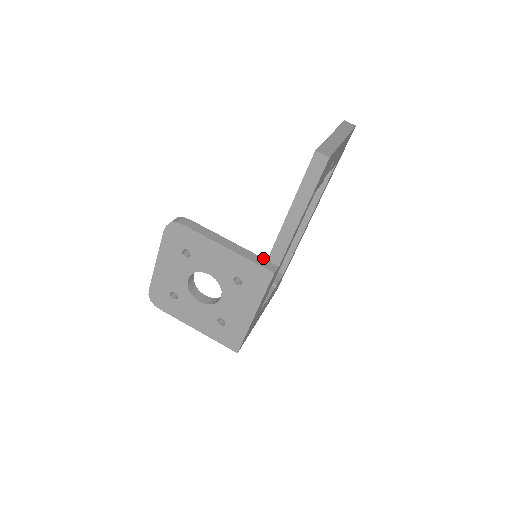
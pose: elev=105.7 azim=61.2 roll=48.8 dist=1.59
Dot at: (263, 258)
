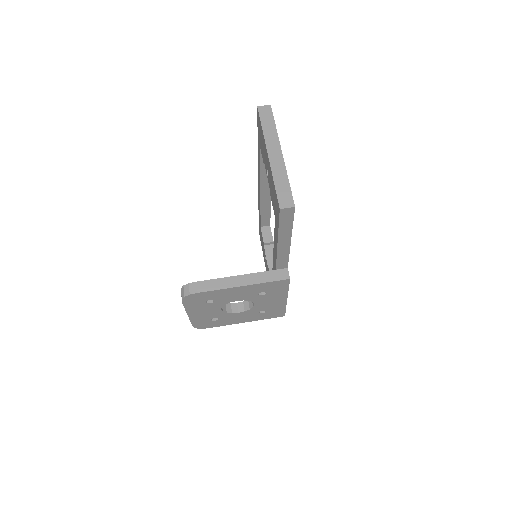
Dot at: (272, 270)
